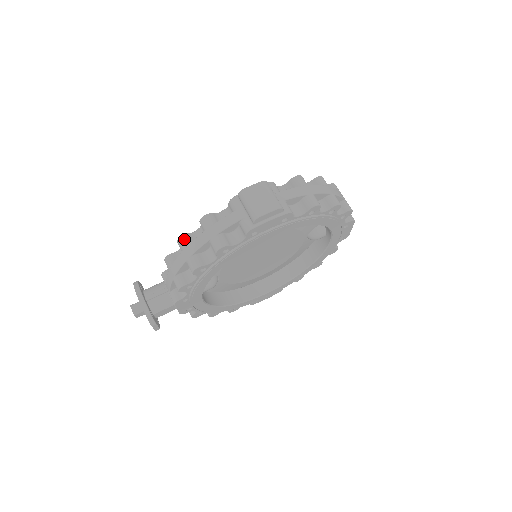
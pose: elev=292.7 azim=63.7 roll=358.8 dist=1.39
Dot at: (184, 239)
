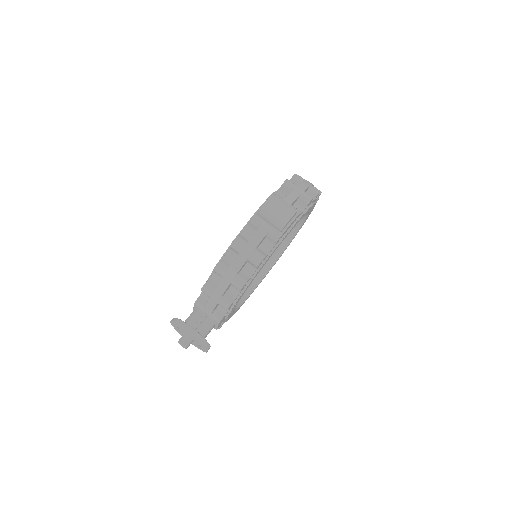
Dot at: (221, 266)
